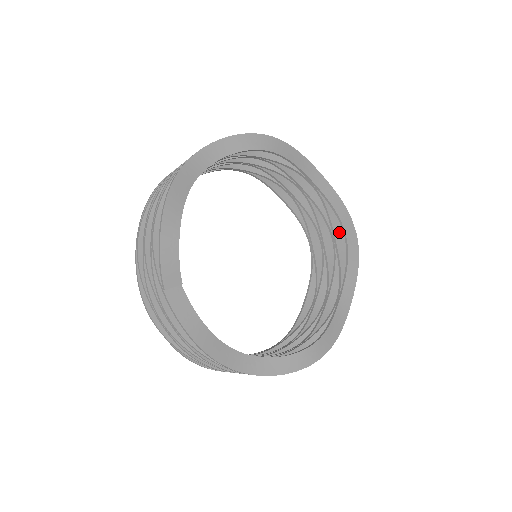
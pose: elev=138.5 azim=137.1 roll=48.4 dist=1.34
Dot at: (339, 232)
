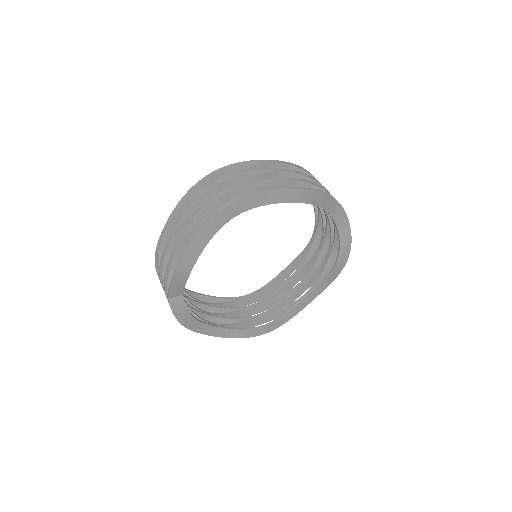
Dot at: (337, 248)
